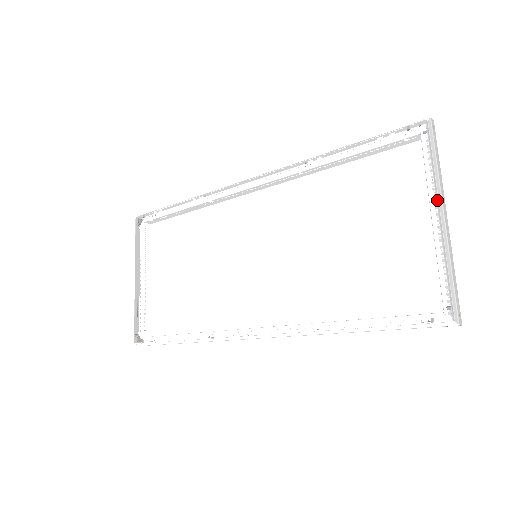
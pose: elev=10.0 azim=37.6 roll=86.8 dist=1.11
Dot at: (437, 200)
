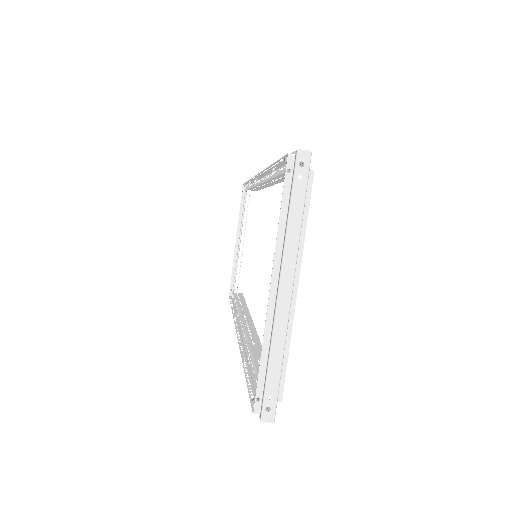
Dot at: (275, 267)
